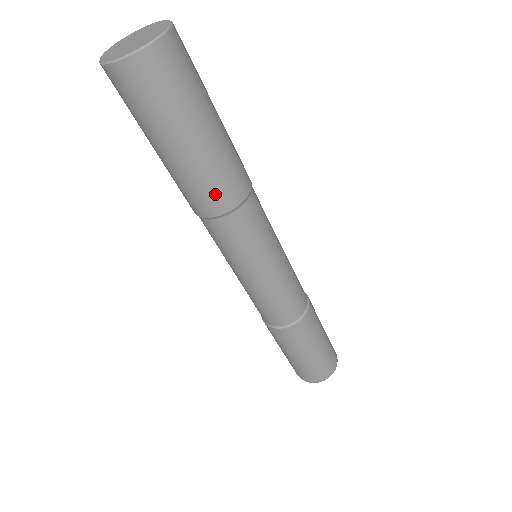
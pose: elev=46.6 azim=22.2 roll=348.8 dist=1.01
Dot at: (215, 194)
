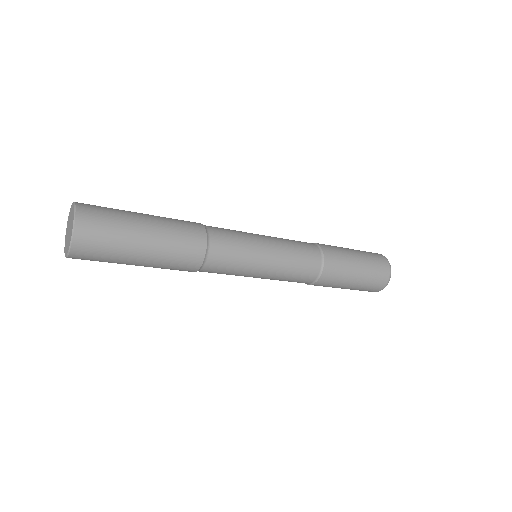
Dot at: (179, 270)
